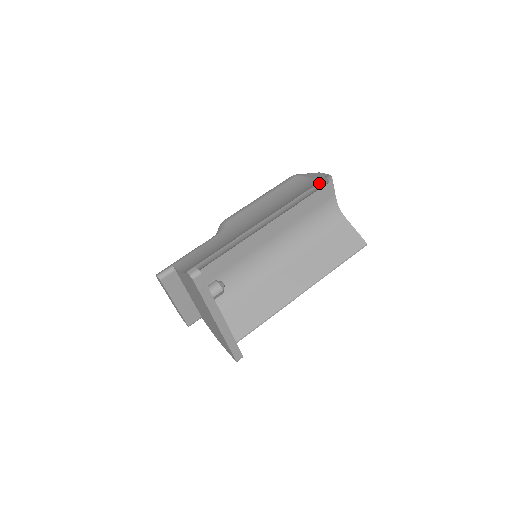
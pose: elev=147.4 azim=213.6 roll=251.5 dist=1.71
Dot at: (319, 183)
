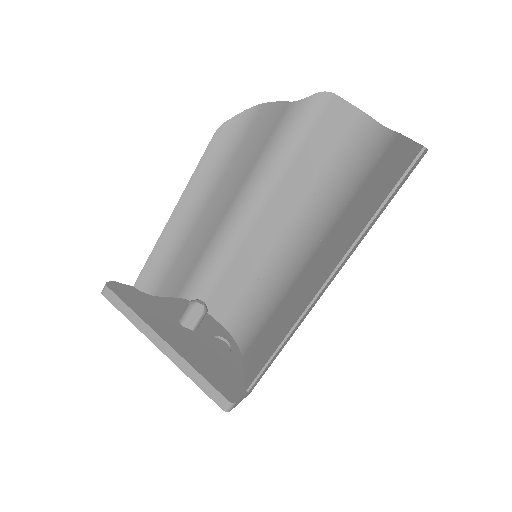
Dot at: (246, 115)
